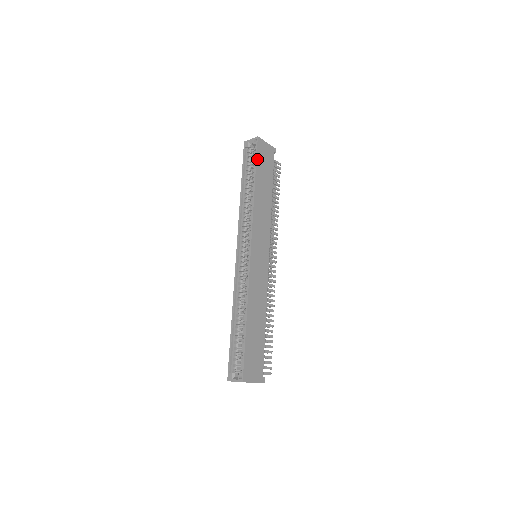
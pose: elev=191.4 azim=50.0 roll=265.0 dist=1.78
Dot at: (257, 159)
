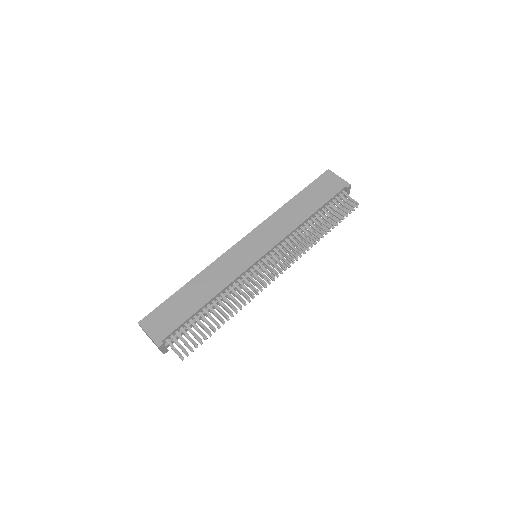
Dot at: (313, 183)
